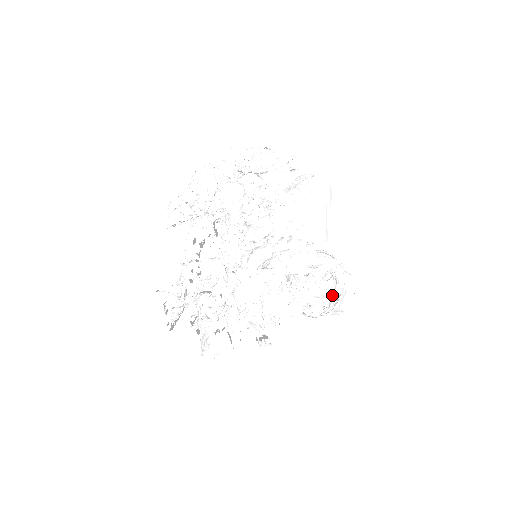
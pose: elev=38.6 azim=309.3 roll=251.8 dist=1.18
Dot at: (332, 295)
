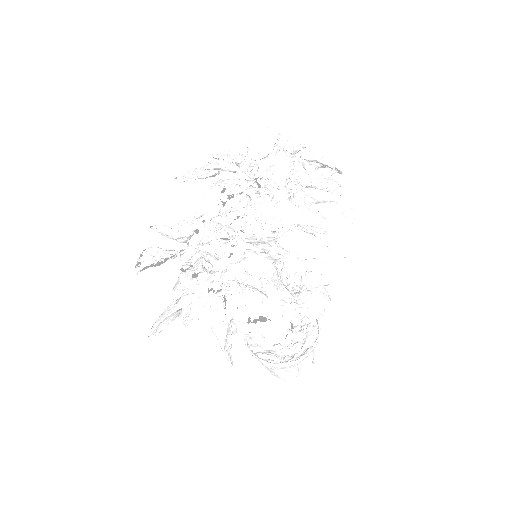
Dot at: (298, 347)
